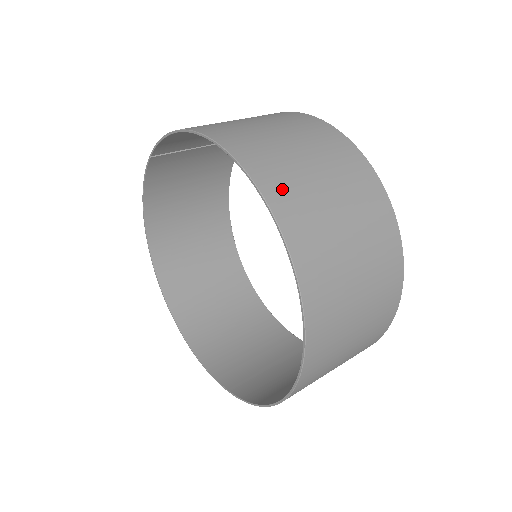
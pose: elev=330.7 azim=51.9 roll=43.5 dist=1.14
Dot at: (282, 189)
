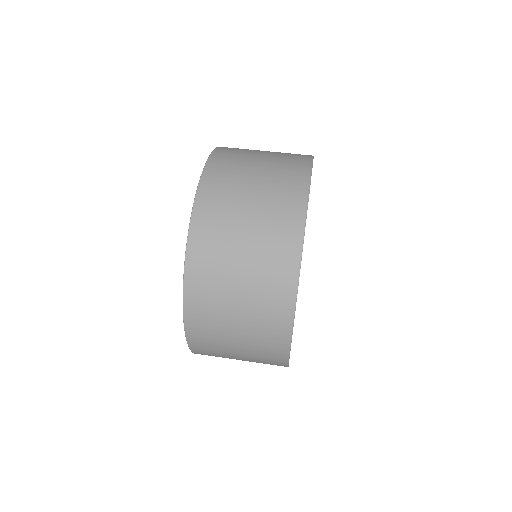
Dot at: (218, 177)
